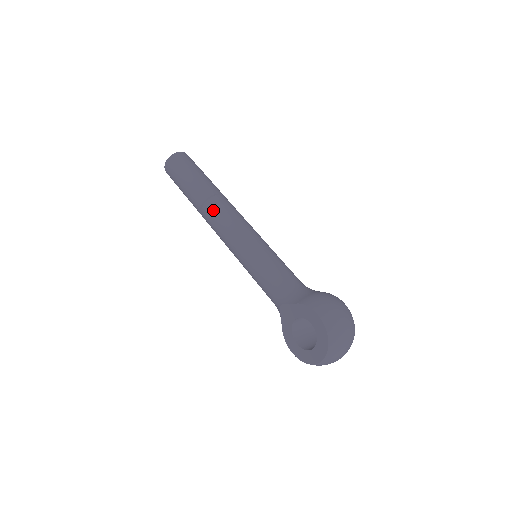
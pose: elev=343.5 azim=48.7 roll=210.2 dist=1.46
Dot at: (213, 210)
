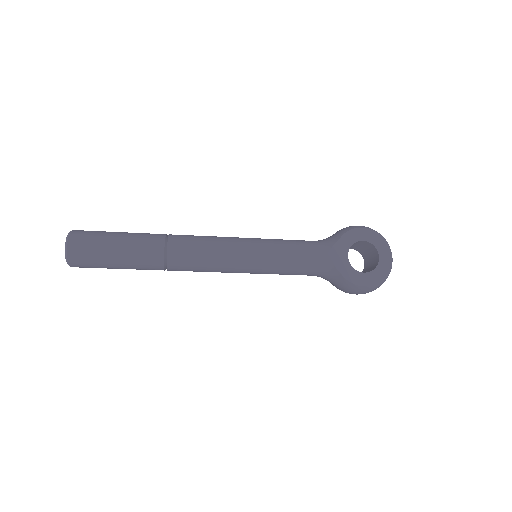
Dot at: (184, 240)
